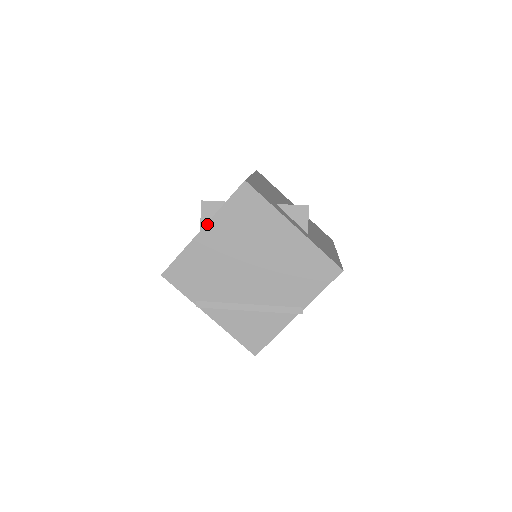
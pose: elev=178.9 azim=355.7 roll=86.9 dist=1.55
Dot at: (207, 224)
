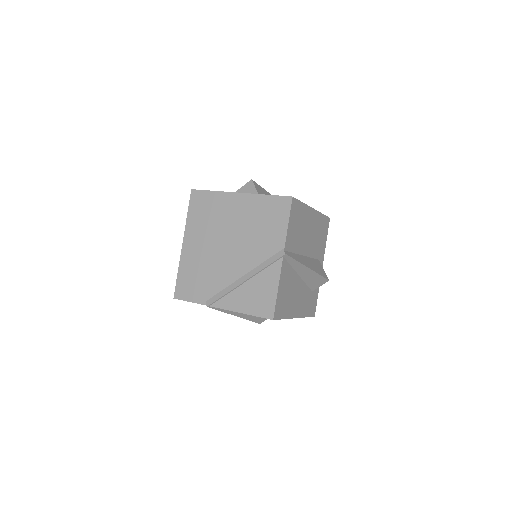
Dot at: (184, 237)
